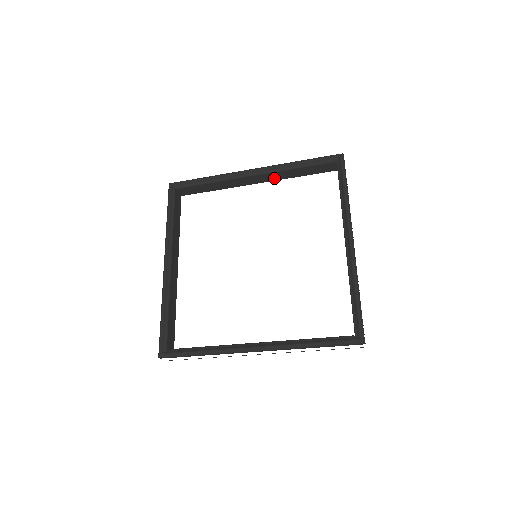
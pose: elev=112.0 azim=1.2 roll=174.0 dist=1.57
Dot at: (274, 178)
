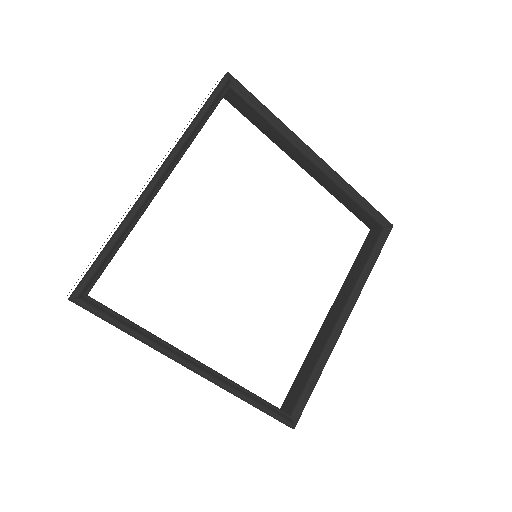
Dot at: occluded
